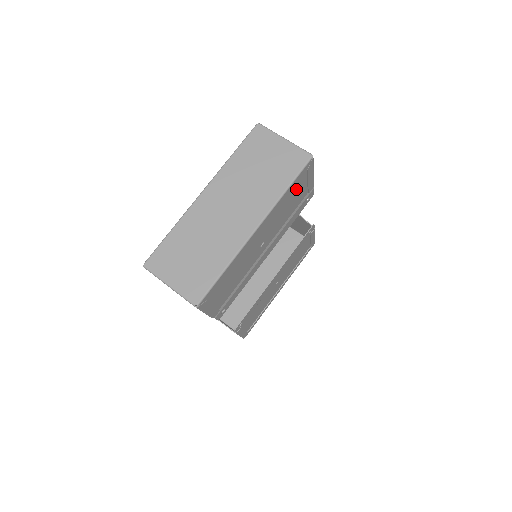
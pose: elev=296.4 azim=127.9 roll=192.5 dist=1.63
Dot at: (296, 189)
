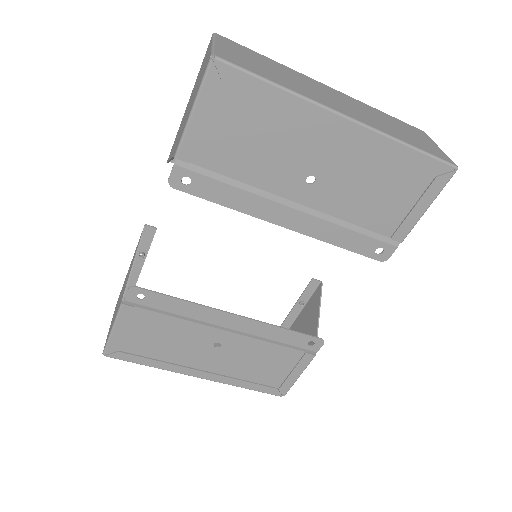
Dot at: (403, 184)
